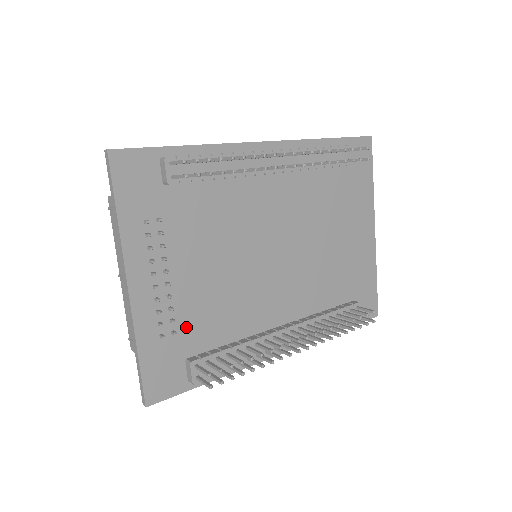
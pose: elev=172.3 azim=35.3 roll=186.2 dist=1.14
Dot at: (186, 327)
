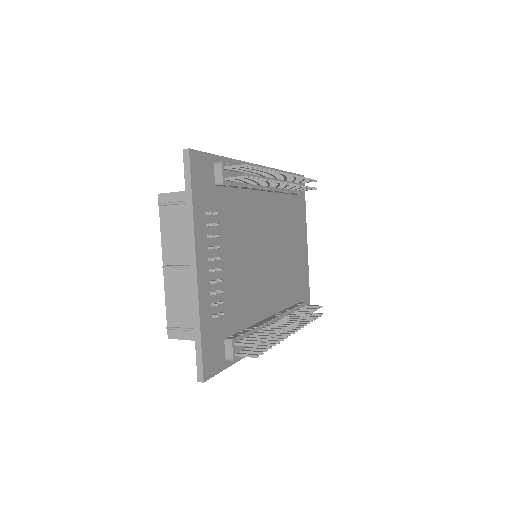
Dot at: (225, 310)
